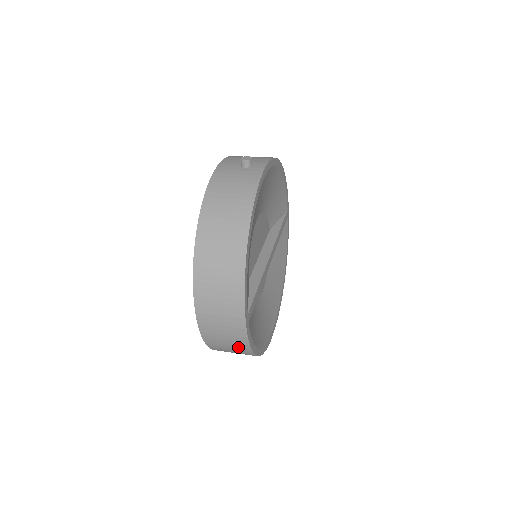
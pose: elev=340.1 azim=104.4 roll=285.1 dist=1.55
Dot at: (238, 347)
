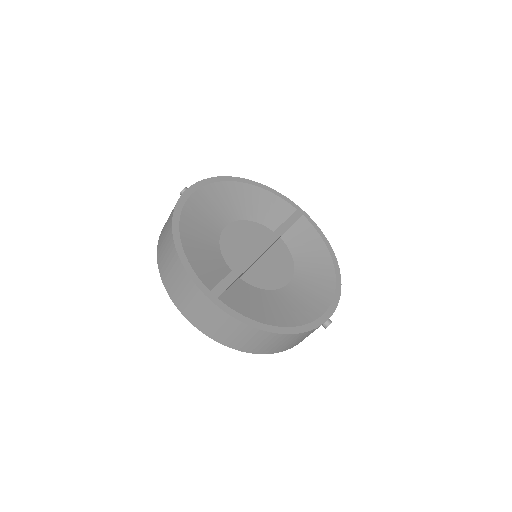
Dot at: (239, 330)
